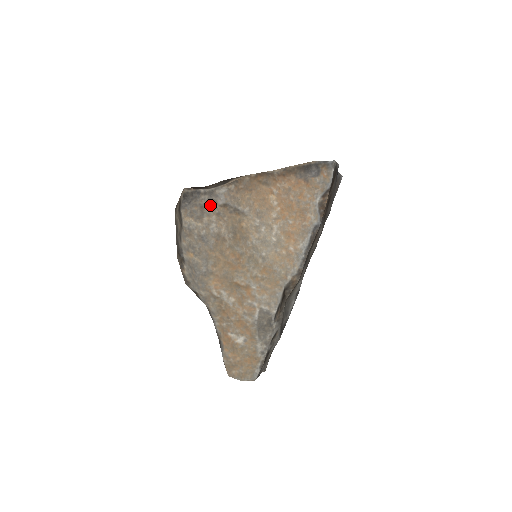
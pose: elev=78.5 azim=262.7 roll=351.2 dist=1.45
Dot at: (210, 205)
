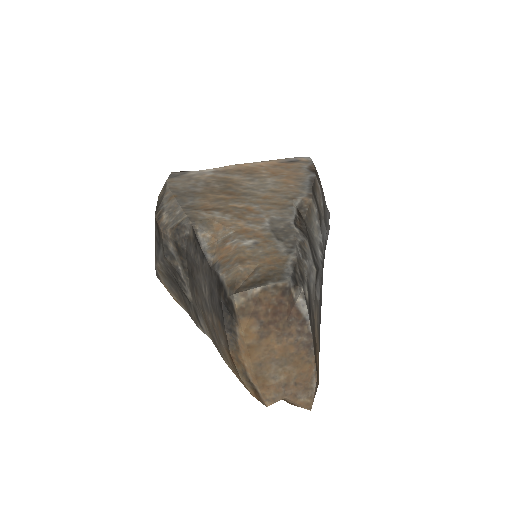
Dot at: (198, 176)
